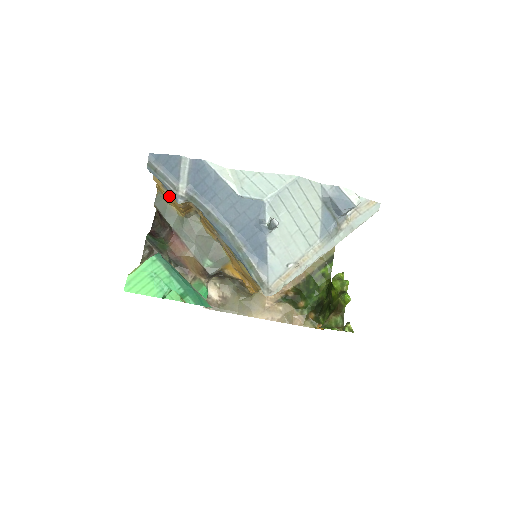
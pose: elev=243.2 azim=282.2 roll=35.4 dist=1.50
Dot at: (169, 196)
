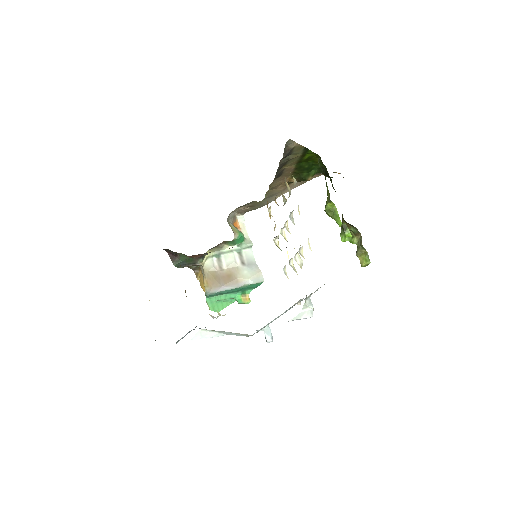
Dot at: occluded
